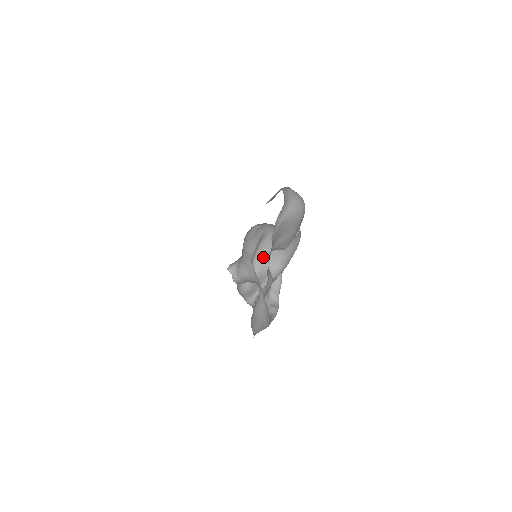
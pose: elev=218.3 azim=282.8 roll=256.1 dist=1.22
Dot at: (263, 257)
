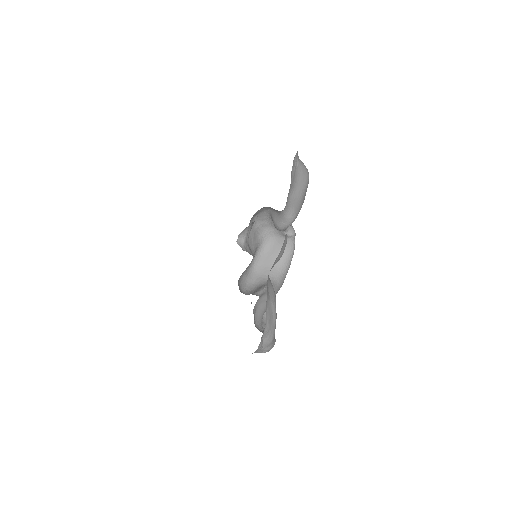
Dot at: (258, 273)
